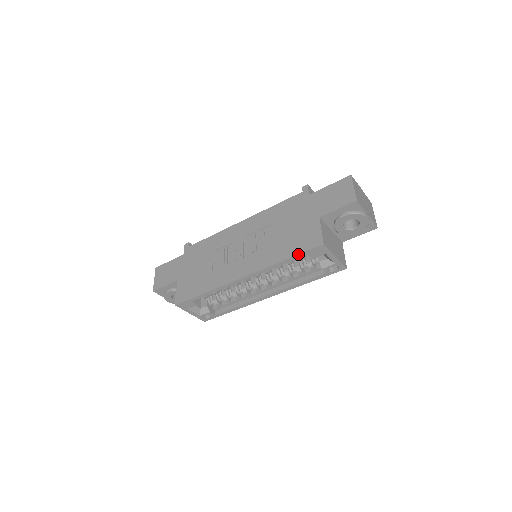
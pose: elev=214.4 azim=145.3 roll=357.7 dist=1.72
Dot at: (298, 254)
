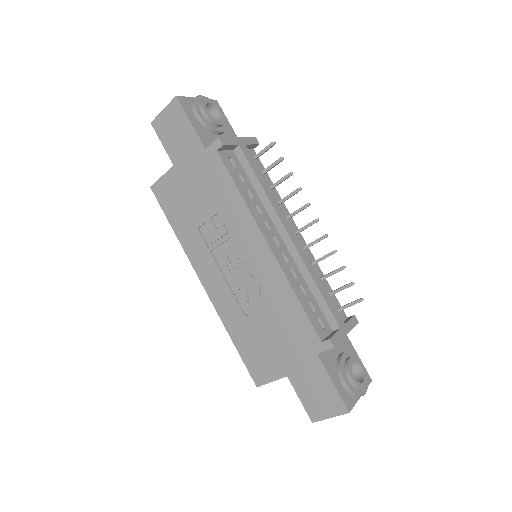
Dot at: (241, 357)
